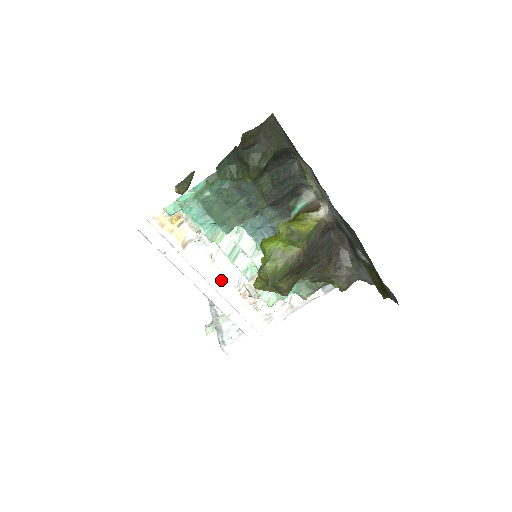
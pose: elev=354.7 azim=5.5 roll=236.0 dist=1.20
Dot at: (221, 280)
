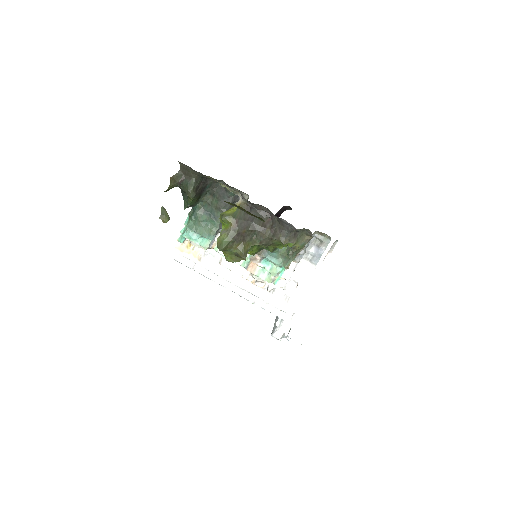
Dot at: (234, 276)
